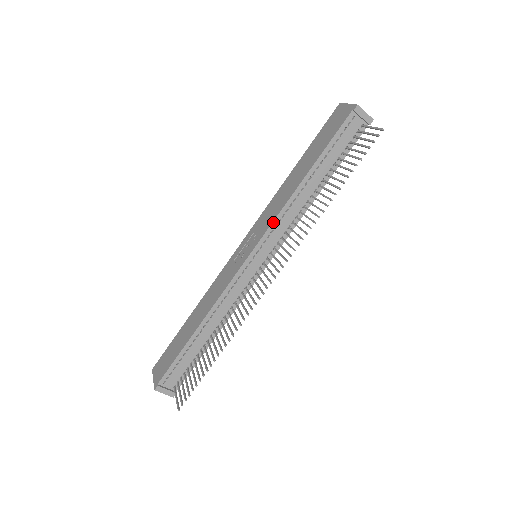
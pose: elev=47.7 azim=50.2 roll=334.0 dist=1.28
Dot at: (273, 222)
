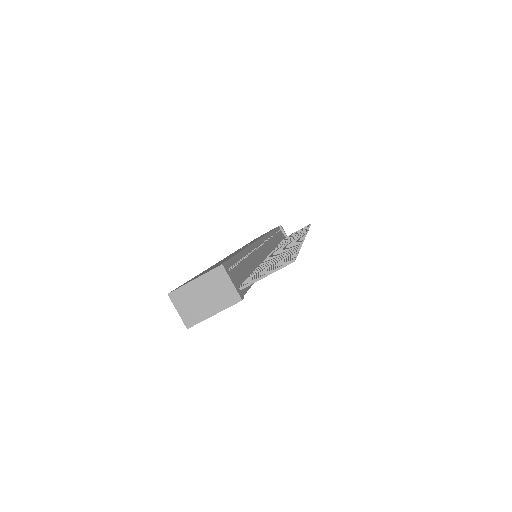
Dot at: (266, 235)
